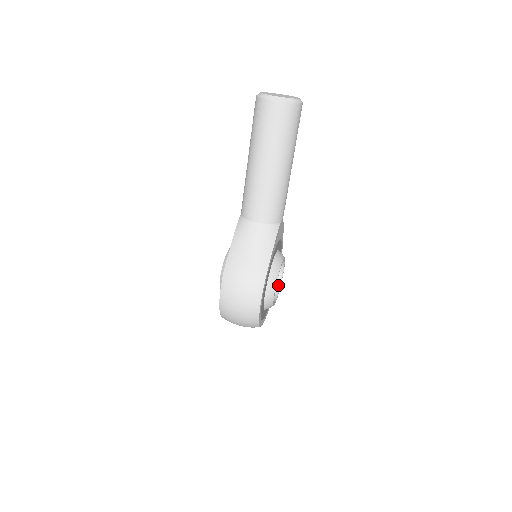
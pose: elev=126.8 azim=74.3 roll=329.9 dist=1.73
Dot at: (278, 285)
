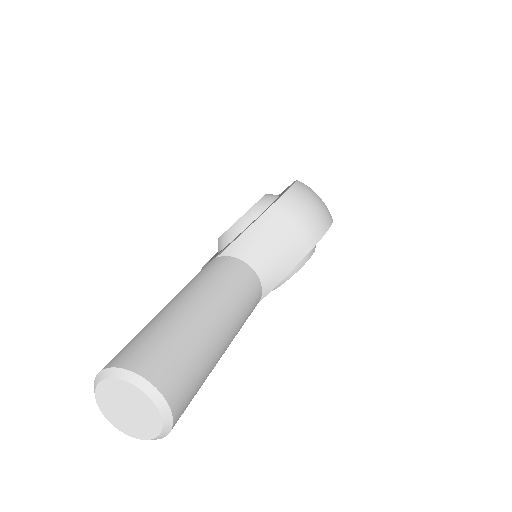
Dot at: occluded
